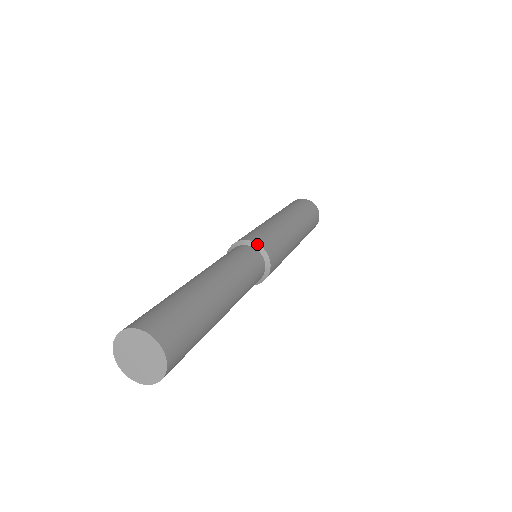
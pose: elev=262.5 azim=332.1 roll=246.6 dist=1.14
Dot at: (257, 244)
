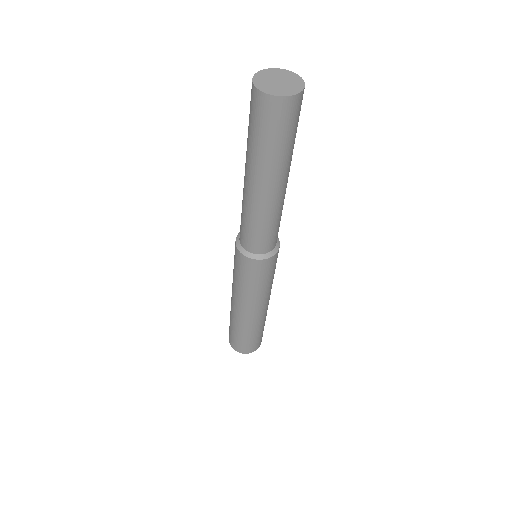
Dot at: occluded
